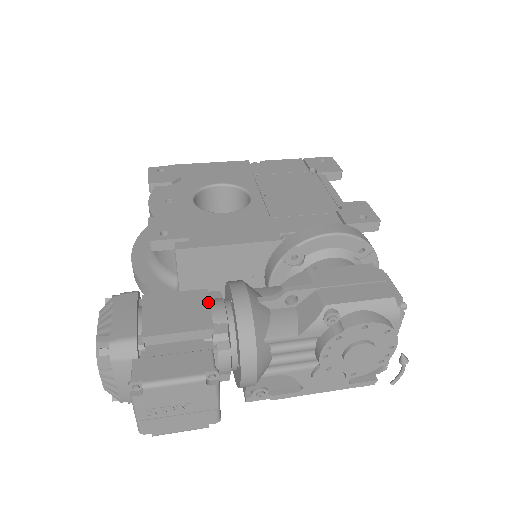
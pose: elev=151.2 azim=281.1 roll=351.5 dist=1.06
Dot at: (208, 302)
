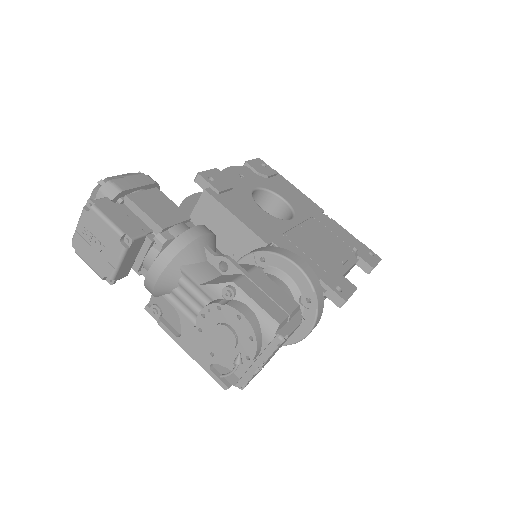
Dot at: (181, 221)
